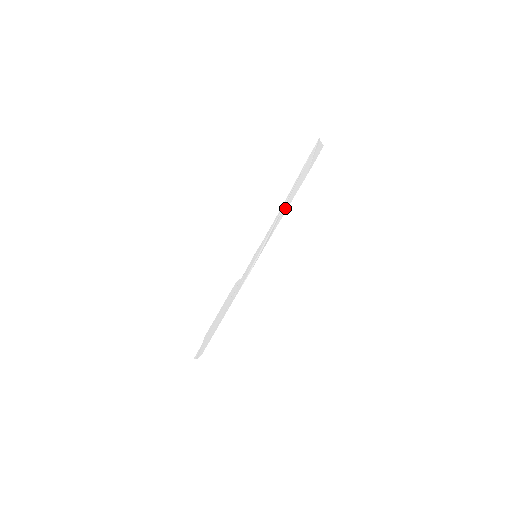
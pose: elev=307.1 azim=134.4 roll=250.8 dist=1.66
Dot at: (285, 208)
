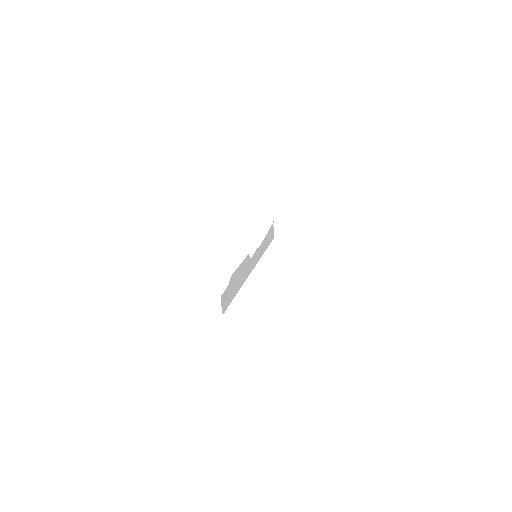
Dot at: (265, 247)
